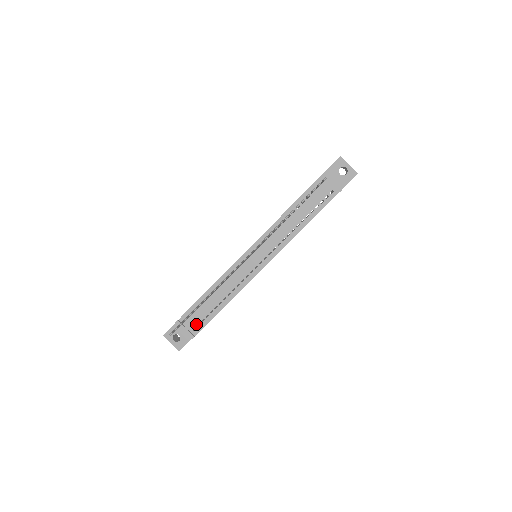
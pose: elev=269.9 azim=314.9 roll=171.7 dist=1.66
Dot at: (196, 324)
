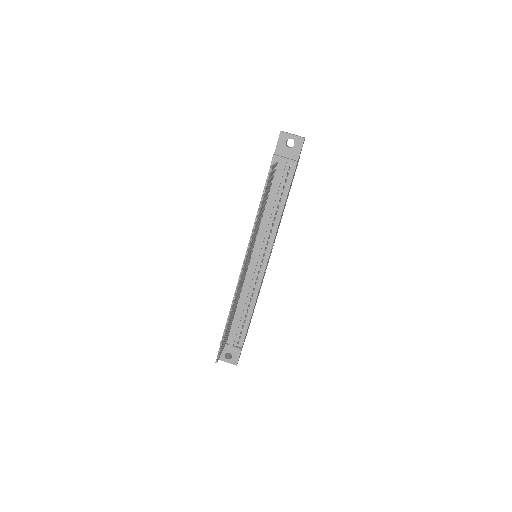
Dot at: (237, 338)
